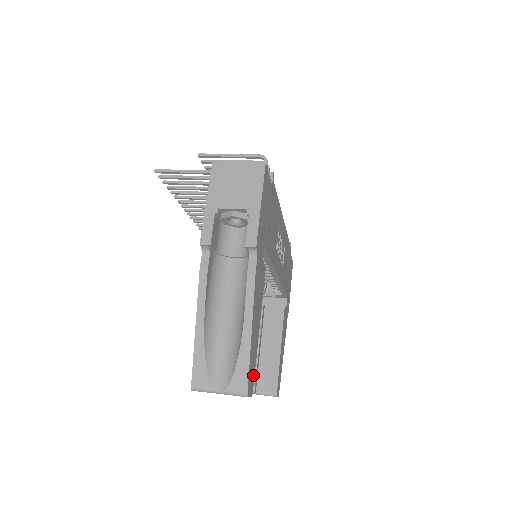
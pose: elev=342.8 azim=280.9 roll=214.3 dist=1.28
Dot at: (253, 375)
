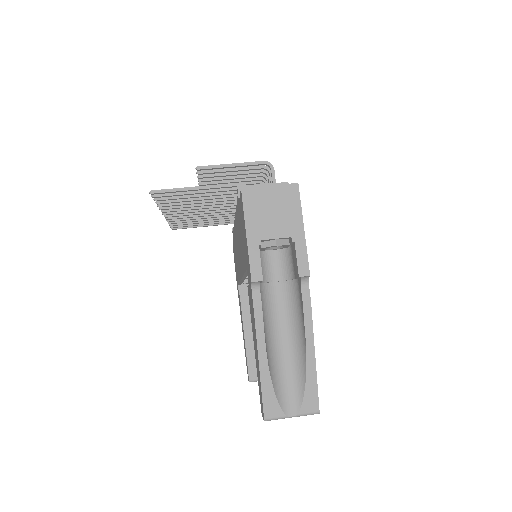
Dot at: occluded
